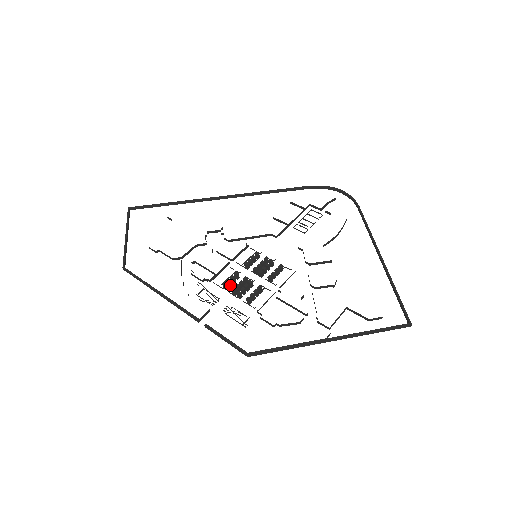
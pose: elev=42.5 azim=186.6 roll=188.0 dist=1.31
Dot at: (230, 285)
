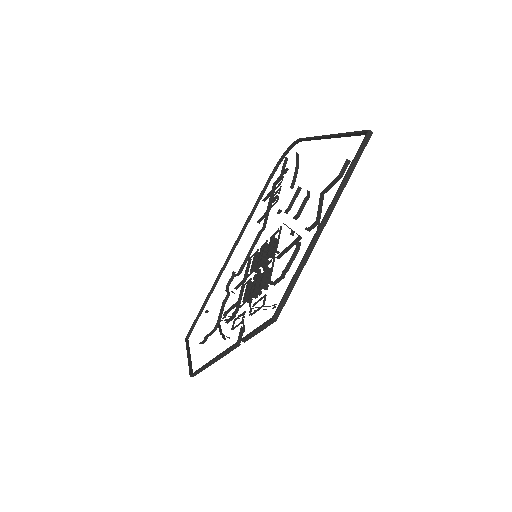
Dot at: occluded
